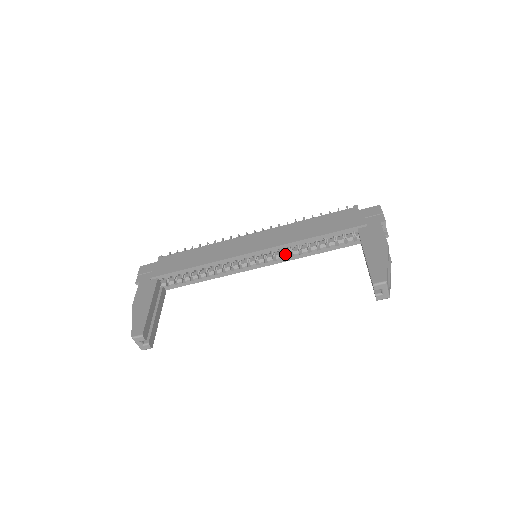
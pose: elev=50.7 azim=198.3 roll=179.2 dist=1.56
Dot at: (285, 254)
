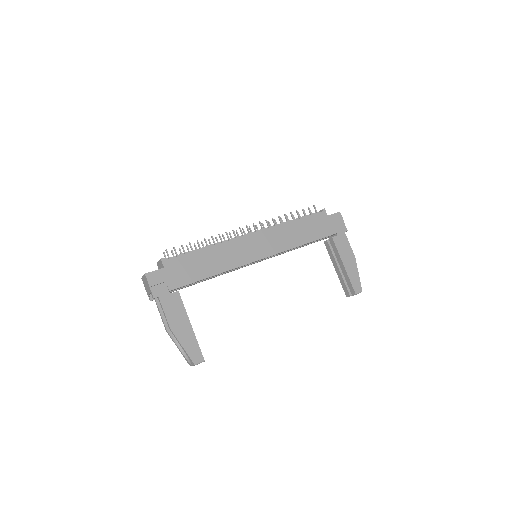
Dot at: occluded
